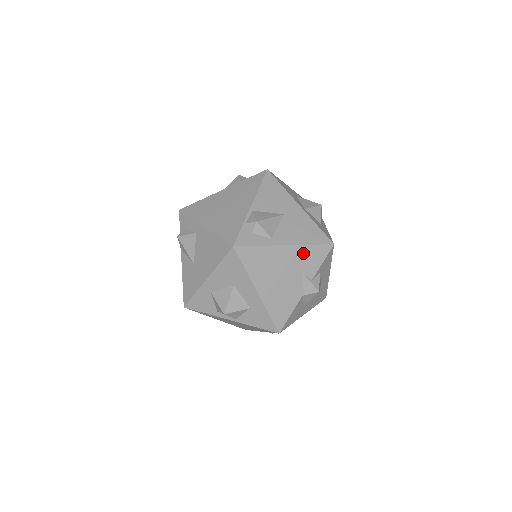
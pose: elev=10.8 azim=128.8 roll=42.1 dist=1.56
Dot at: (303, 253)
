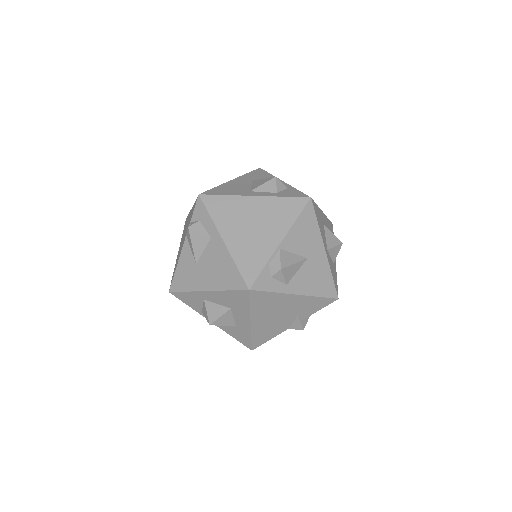
Dot at: (308, 301)
